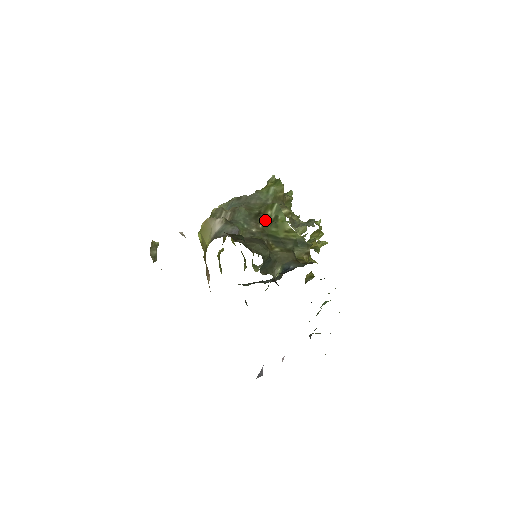
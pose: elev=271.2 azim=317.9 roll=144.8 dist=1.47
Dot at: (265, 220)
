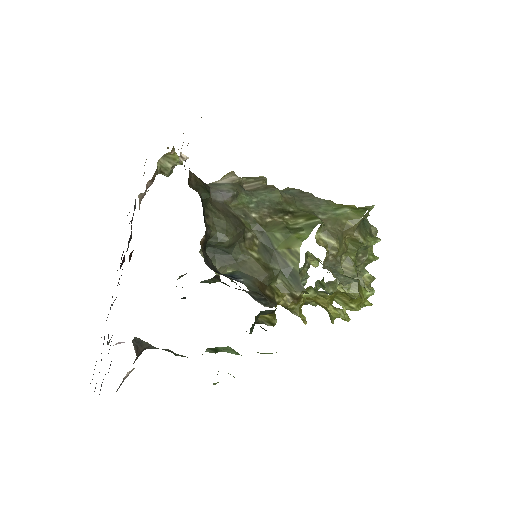
Dot at: (282, 220)
